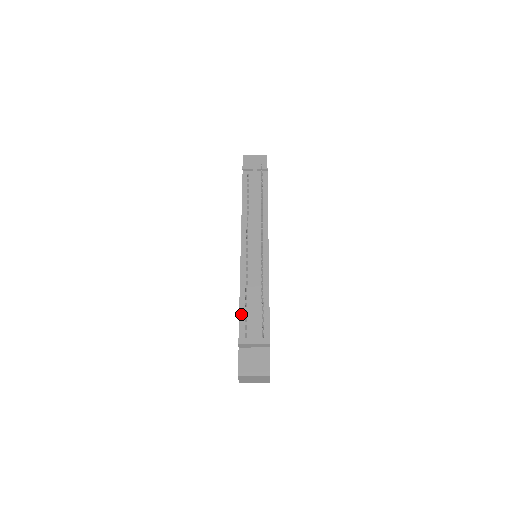
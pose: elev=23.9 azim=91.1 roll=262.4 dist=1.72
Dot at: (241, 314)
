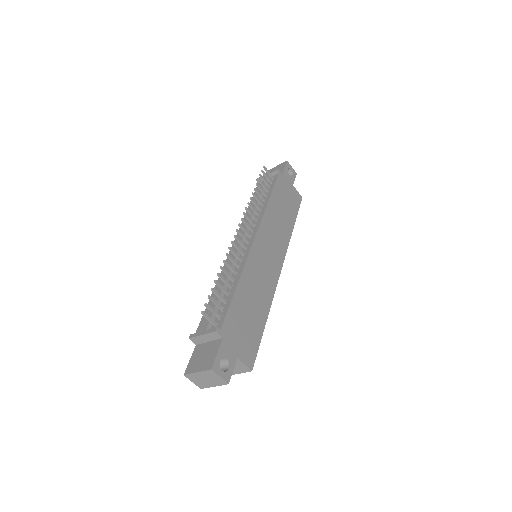
Dot at: (206, 309)
